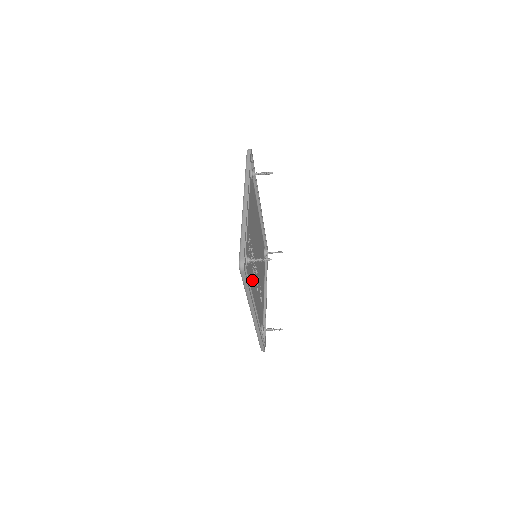
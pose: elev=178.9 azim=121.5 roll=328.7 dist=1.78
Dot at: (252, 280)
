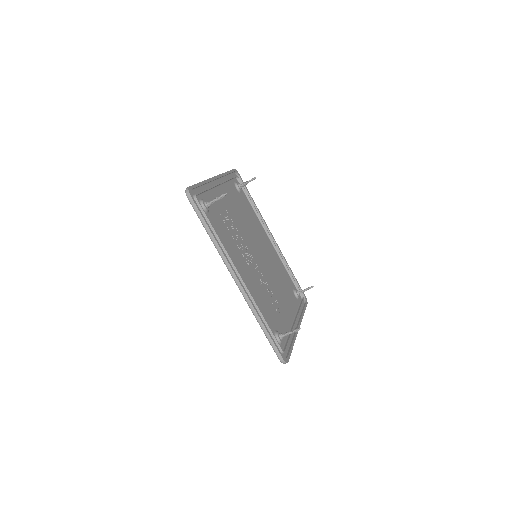
Dot at: (235, 252)
